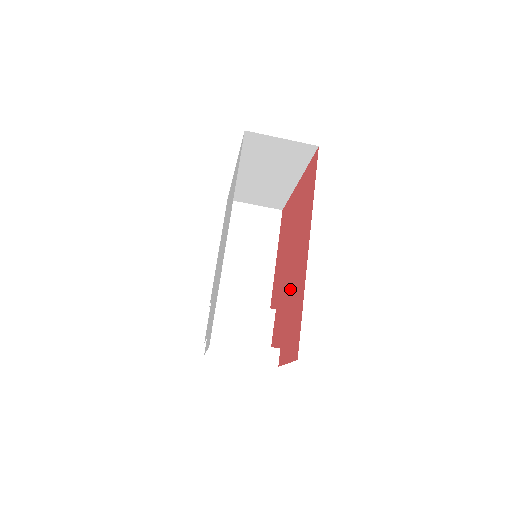
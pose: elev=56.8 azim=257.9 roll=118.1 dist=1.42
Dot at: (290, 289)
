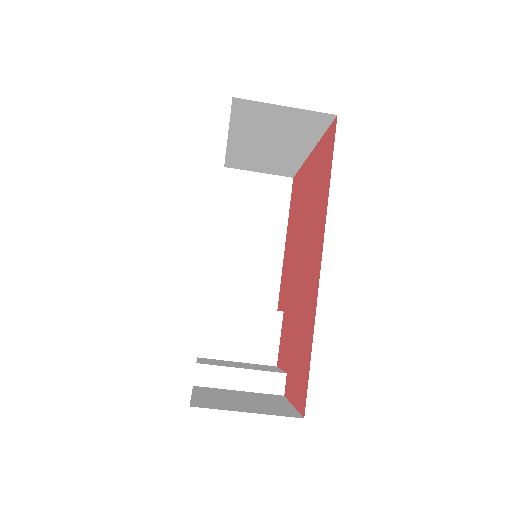
Dot at: (298, 303)
